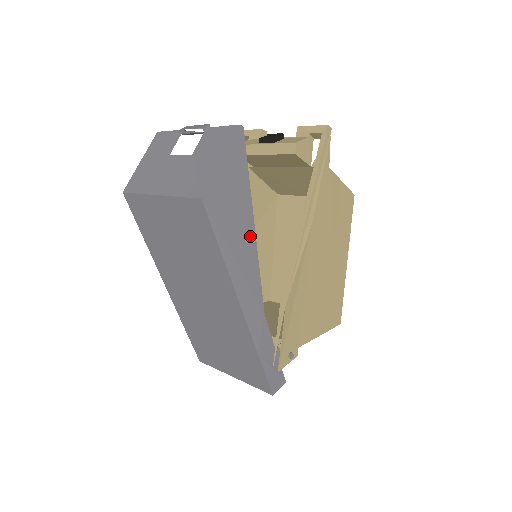
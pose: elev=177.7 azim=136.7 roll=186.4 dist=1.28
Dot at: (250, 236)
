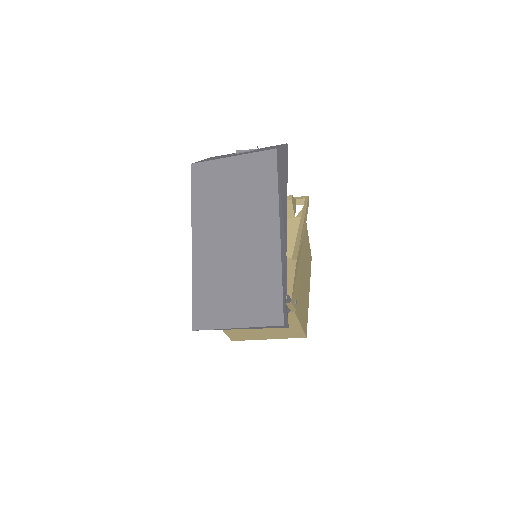
Dot at: (286, 198)
